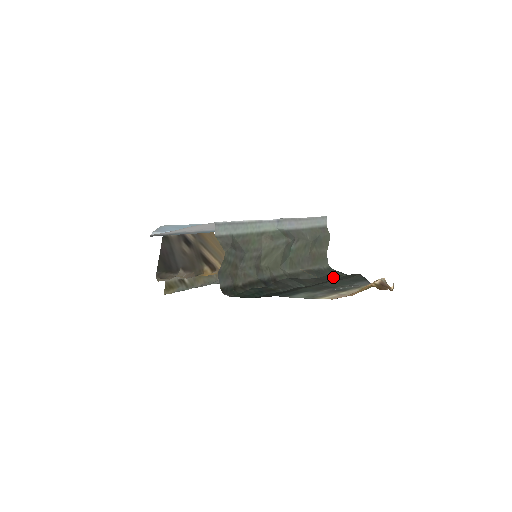
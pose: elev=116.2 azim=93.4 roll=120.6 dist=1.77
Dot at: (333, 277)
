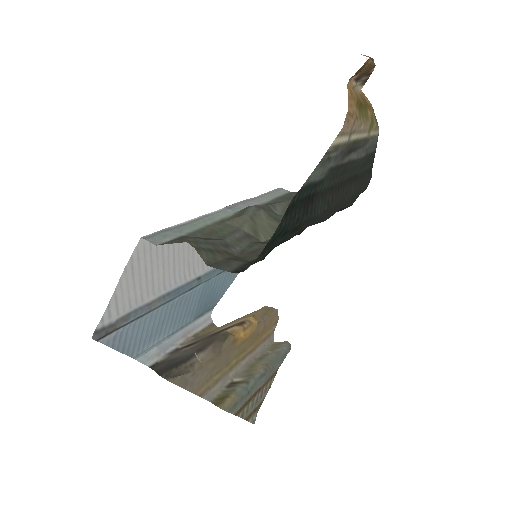
Dot at: (354, 197)
